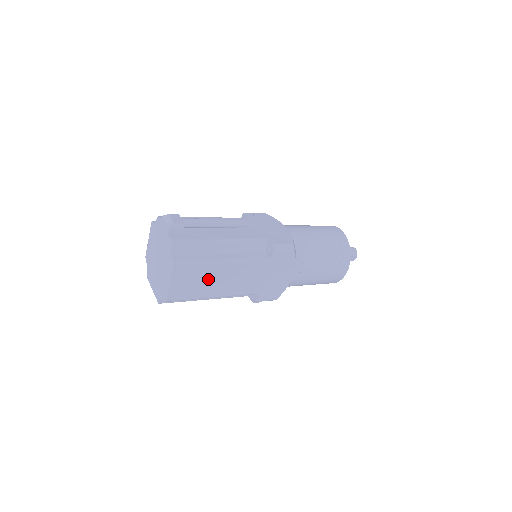
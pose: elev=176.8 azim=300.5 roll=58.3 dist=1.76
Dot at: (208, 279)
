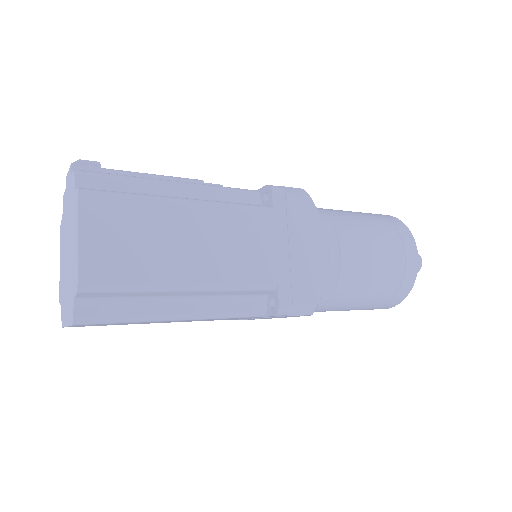
Dot at: (162, 237)
